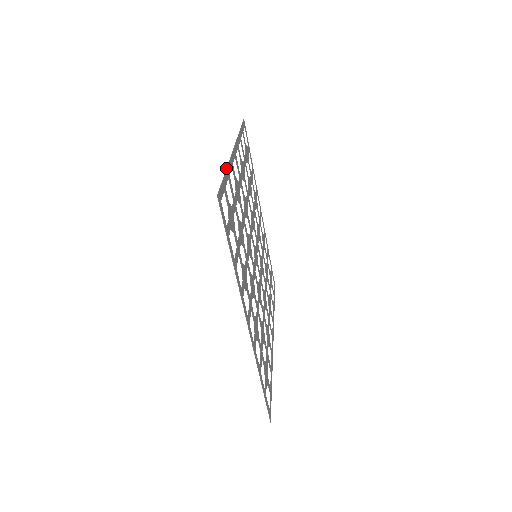
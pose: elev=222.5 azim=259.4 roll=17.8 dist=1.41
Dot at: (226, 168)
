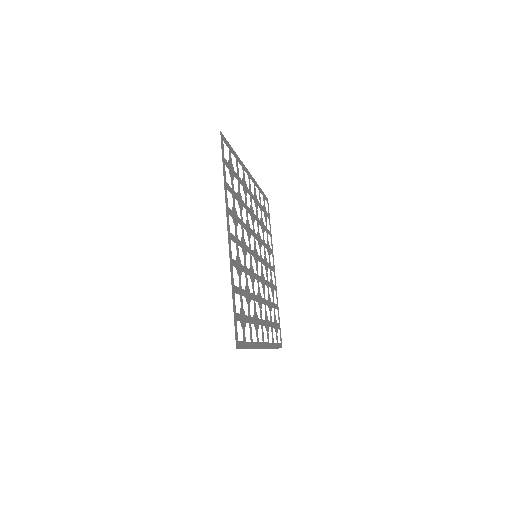
Dot at: (235, 153)
